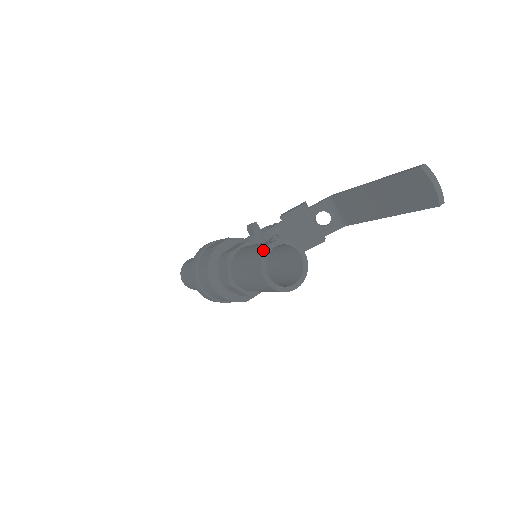
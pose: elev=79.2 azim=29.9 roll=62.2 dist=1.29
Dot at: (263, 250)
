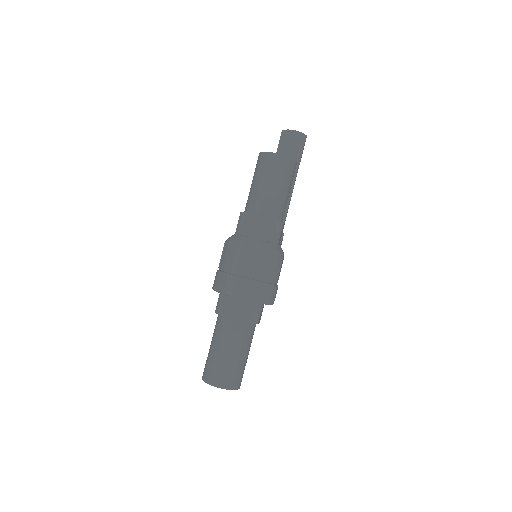
Dot at: (259, 155)
